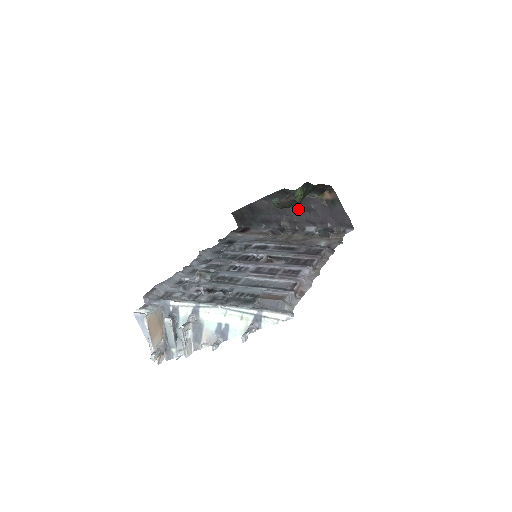
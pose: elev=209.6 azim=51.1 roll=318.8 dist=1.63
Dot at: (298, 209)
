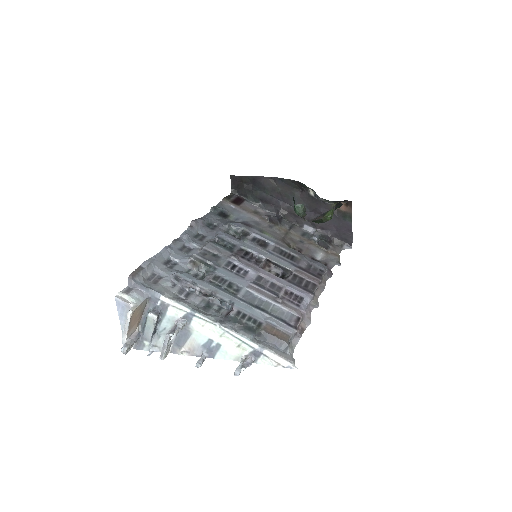
Dot at: (305, 205)
